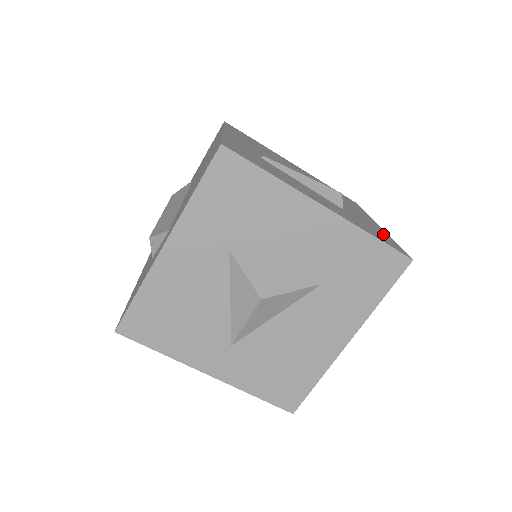
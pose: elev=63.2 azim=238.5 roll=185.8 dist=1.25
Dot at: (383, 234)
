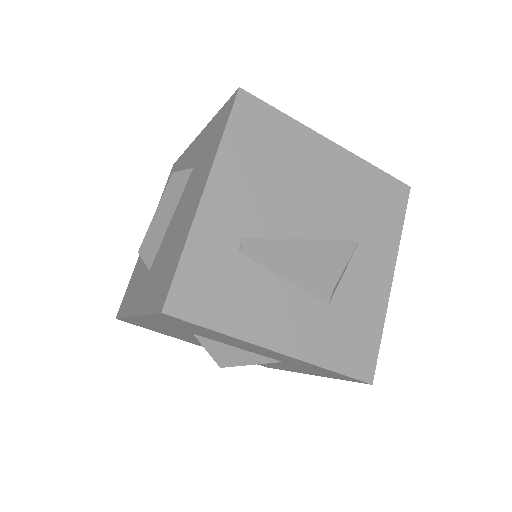
Dot at: (371, 326)
